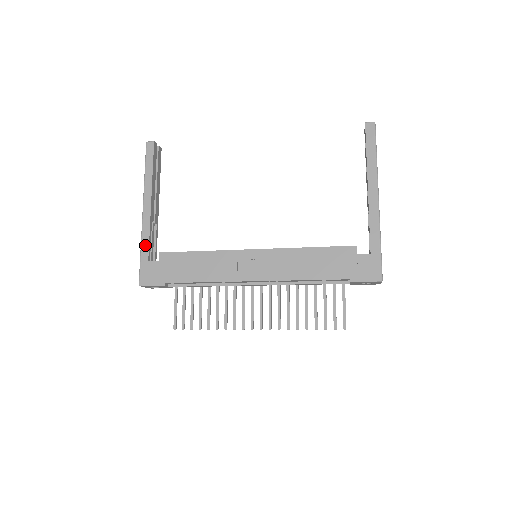
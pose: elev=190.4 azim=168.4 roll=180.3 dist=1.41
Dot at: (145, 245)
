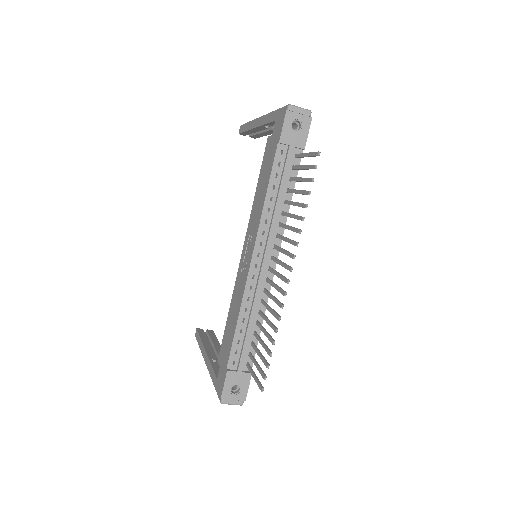
Dot at: (212, 375)
